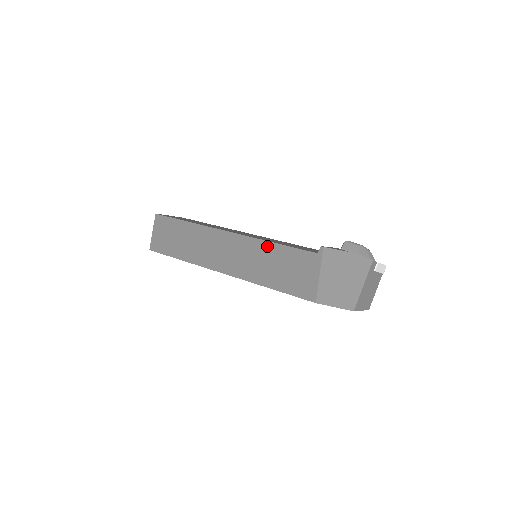
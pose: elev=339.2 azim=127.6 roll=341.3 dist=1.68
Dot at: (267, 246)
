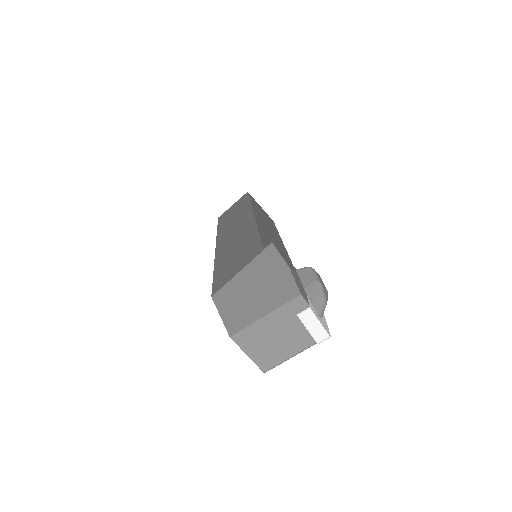
Dot at: (252, 231)
